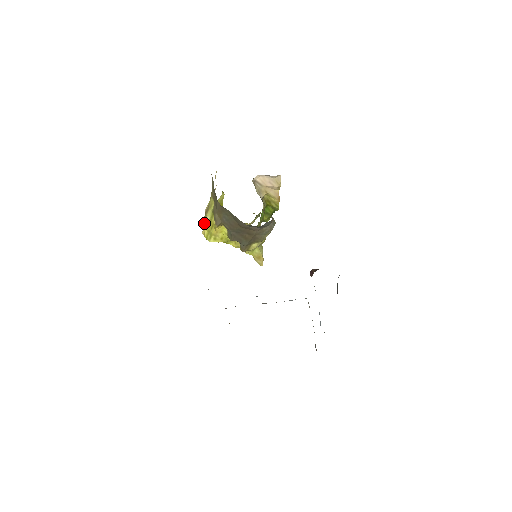
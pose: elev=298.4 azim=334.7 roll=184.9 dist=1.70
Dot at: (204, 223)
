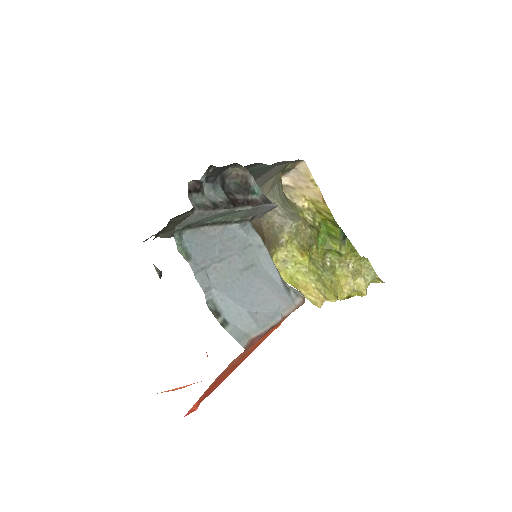
Dot at: occluded
